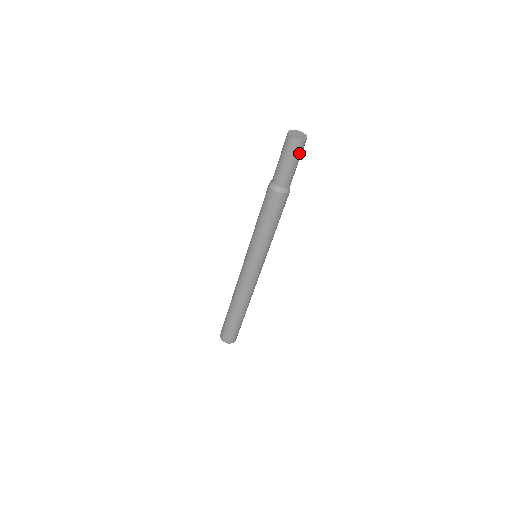
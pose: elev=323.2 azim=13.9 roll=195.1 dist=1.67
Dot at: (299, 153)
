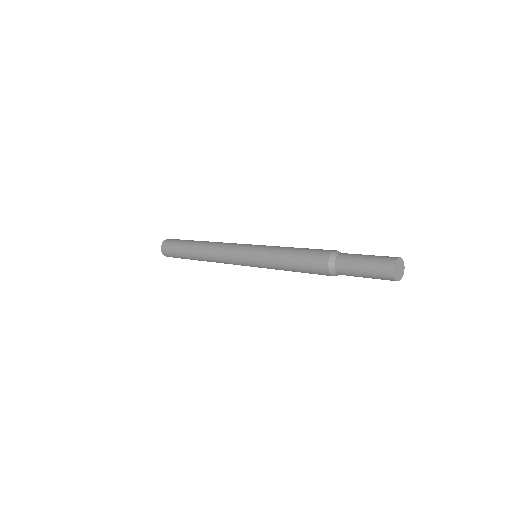
Dot at: occluded
